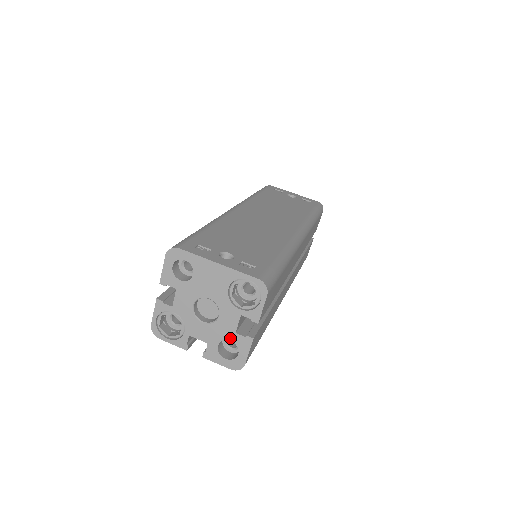
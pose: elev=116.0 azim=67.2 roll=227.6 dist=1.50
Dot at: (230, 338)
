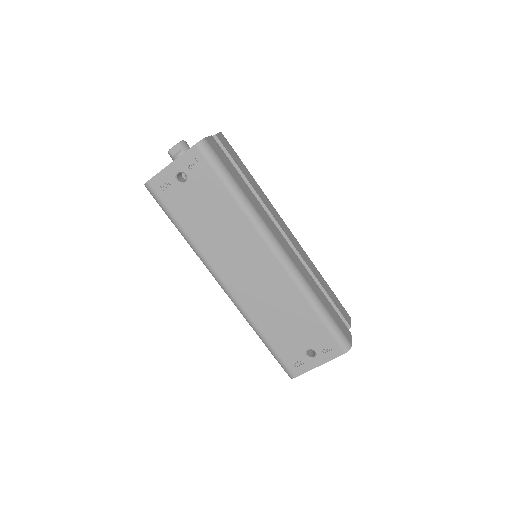
Dot at: occluded
